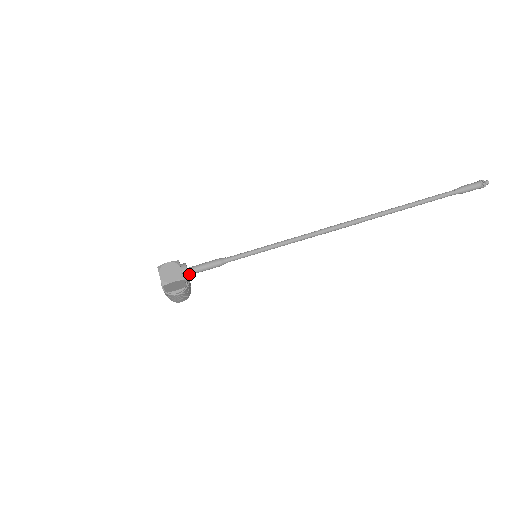
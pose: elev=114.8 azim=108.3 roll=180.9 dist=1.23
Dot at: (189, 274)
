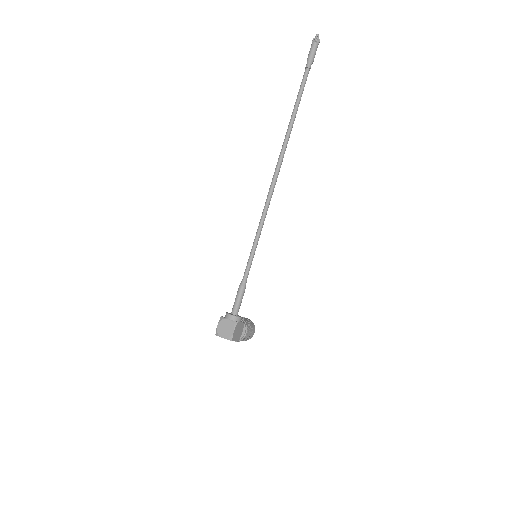
Dot at: (236, 315)
